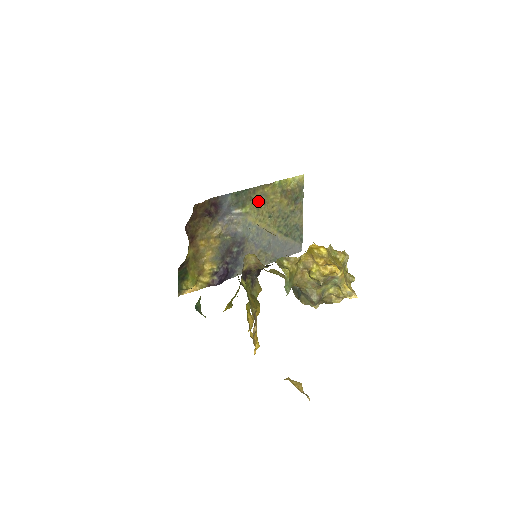
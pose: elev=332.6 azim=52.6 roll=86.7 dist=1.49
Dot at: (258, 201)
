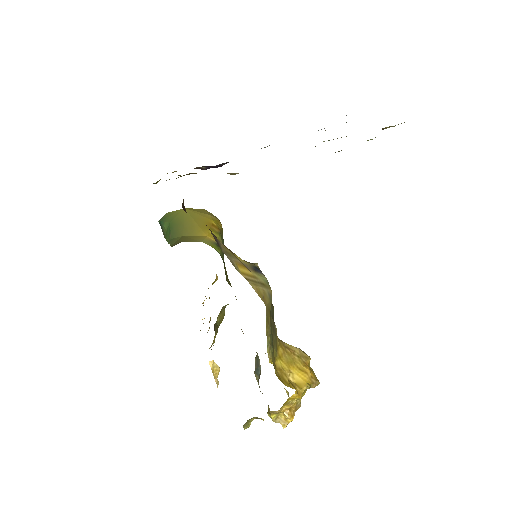
Dot at: occluded
